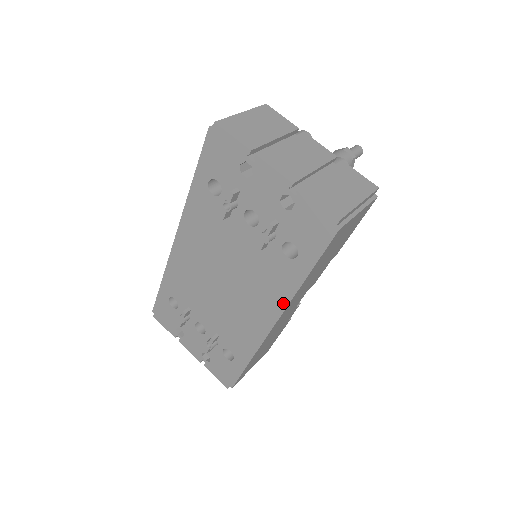
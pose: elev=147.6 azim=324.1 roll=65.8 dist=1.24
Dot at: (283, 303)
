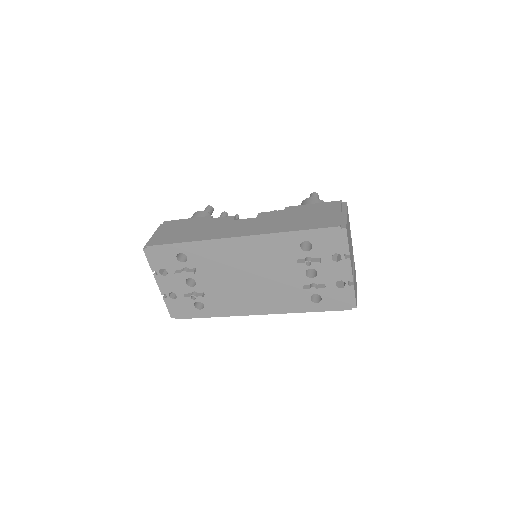
Dot at: (281, 311)
